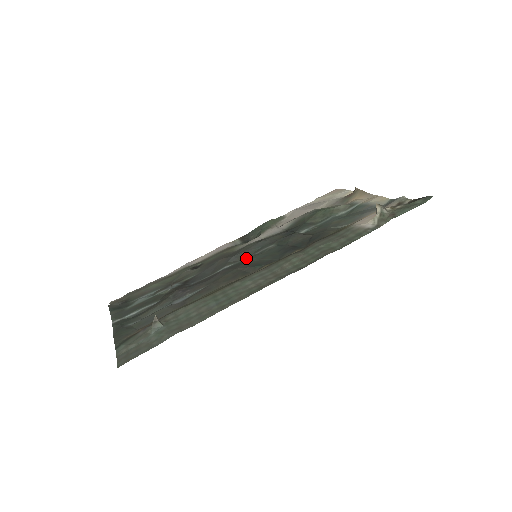
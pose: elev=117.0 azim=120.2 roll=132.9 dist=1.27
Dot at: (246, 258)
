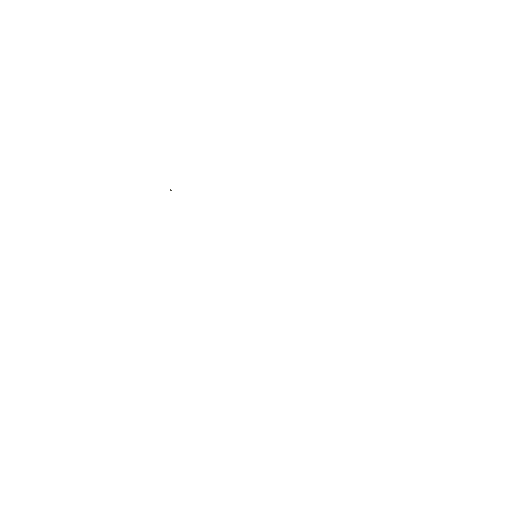
Dot at: occluded
